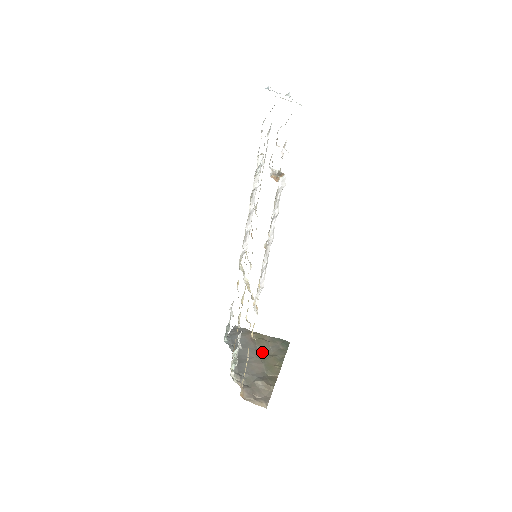
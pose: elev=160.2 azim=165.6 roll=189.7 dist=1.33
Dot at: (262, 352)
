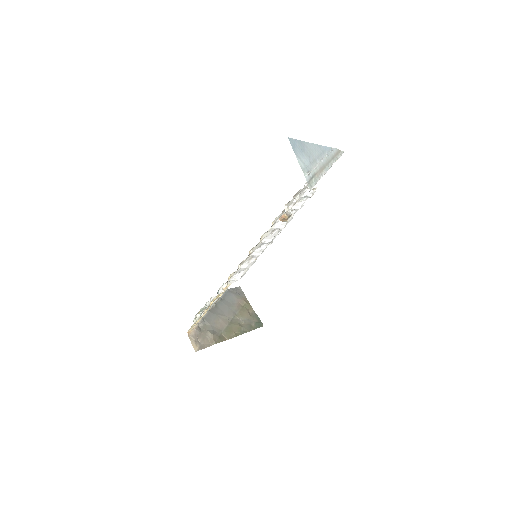
Dot at: (237, 317)
